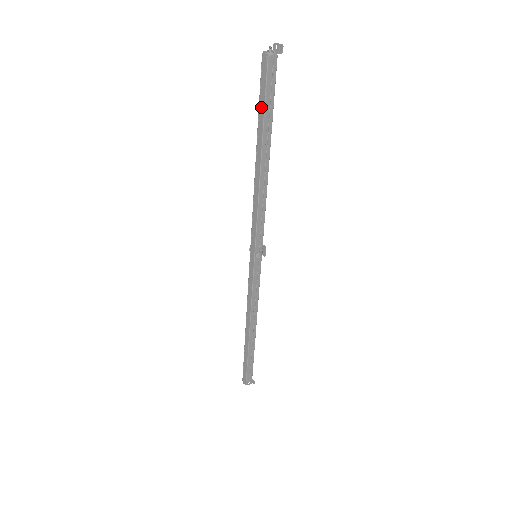
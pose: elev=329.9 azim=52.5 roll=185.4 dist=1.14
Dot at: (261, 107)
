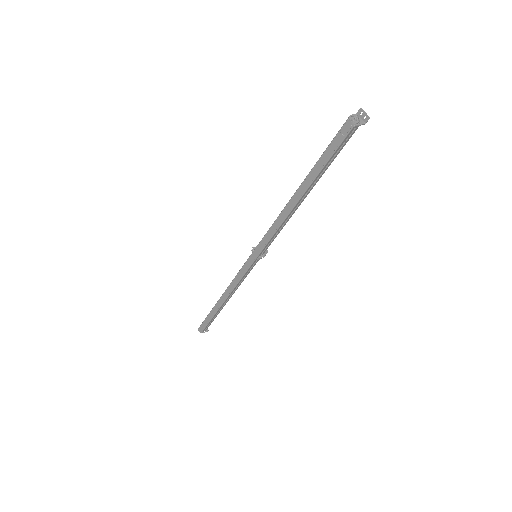
Dot at: (323, 159)
